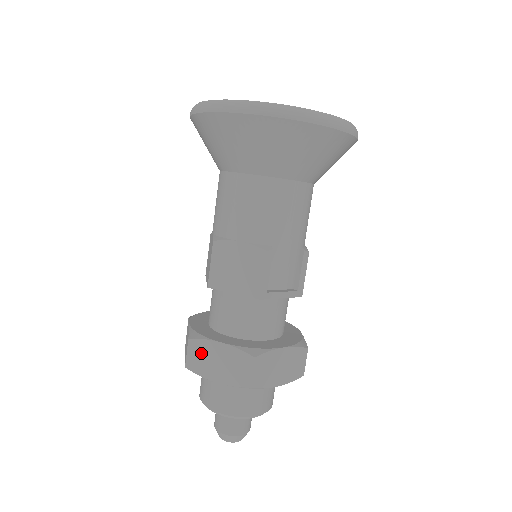
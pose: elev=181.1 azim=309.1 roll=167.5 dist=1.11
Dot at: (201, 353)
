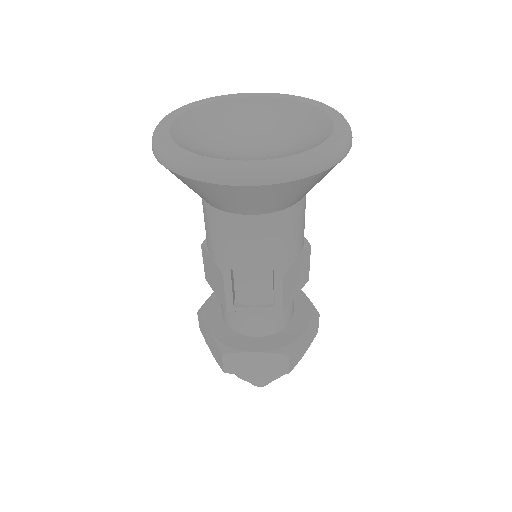
Dot at: (203, 327)
